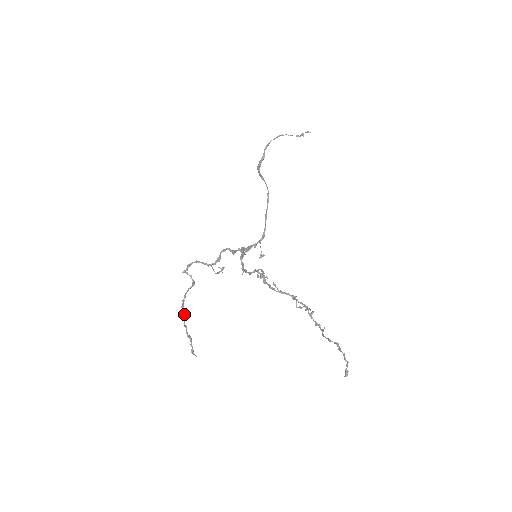
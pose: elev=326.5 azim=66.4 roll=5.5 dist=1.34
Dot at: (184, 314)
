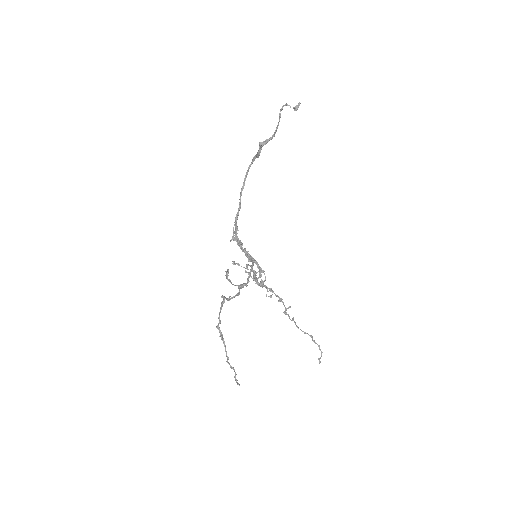
Dot at: (225, 345)
